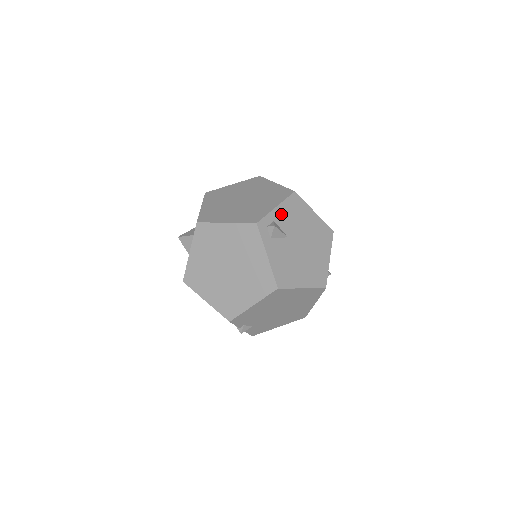
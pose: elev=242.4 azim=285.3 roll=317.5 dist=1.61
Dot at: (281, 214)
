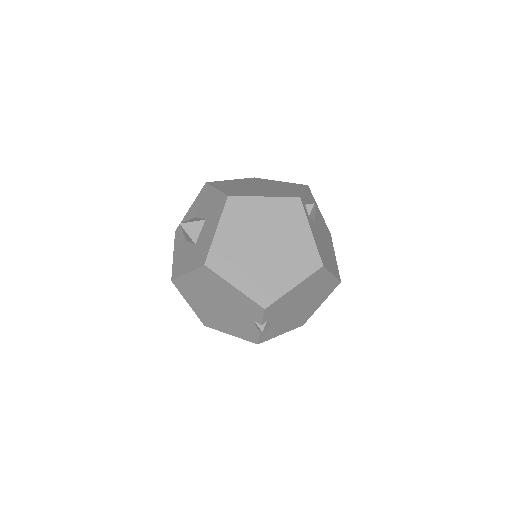
Dot at: (308, 199)
